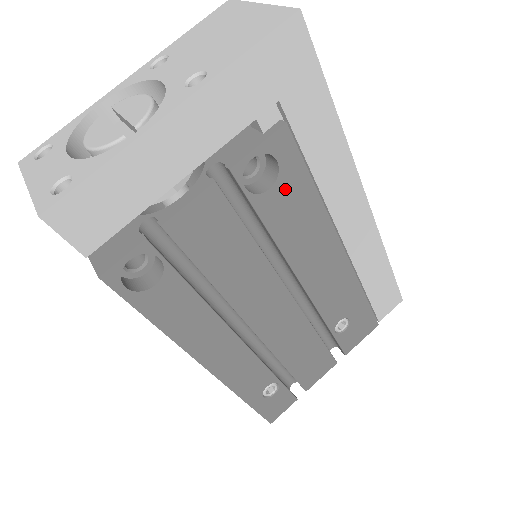
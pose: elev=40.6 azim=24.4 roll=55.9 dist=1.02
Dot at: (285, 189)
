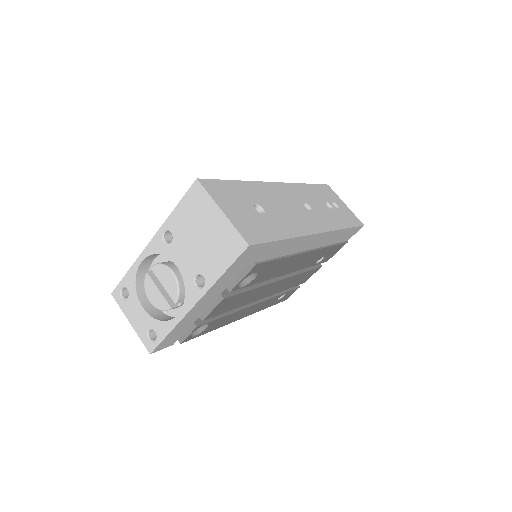
Dot at: (264, 272)
